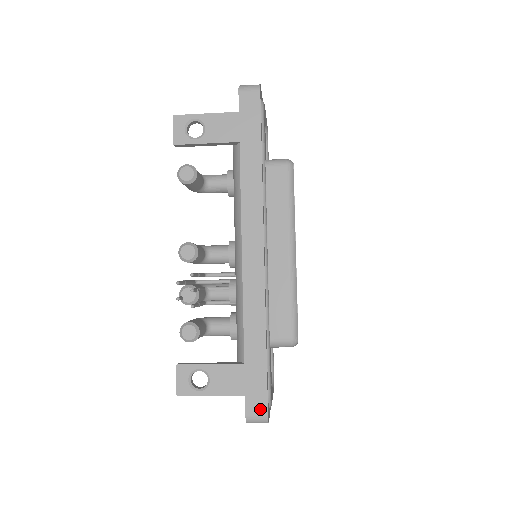
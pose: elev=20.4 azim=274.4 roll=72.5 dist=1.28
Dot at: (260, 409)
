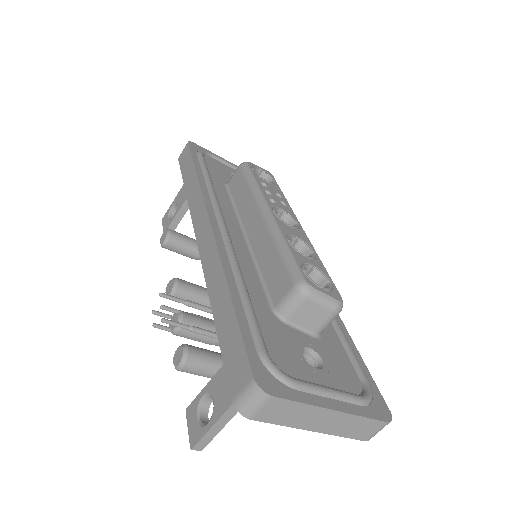
Dot at: (243, 377)
